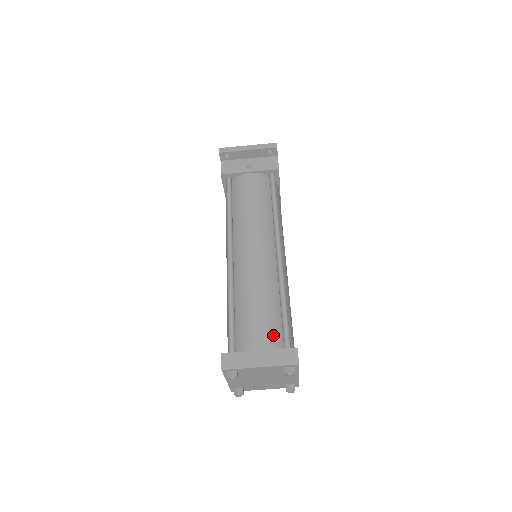
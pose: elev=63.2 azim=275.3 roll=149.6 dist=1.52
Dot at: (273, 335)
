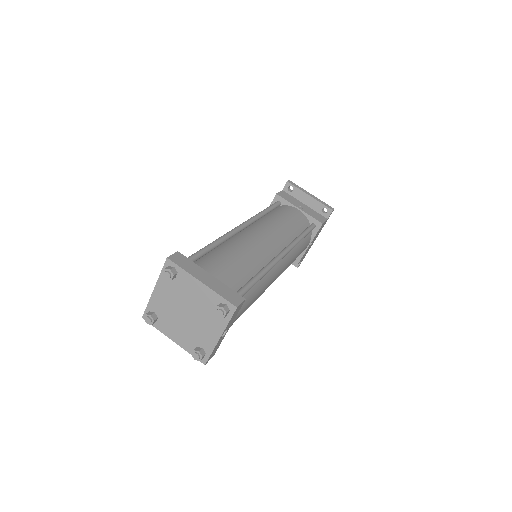
Dot at: (231, 281)
